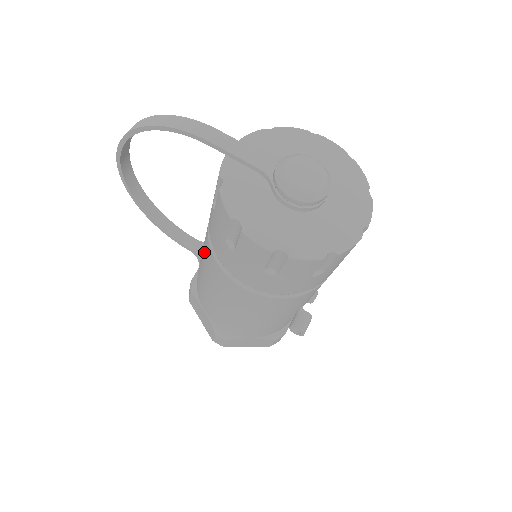
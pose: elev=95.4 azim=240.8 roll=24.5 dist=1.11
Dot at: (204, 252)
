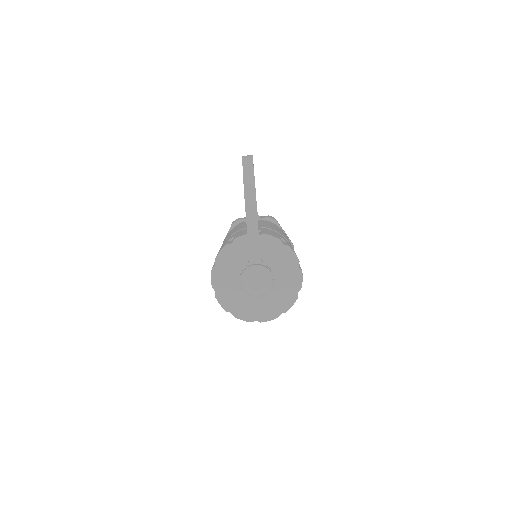
Dot at: occluded
